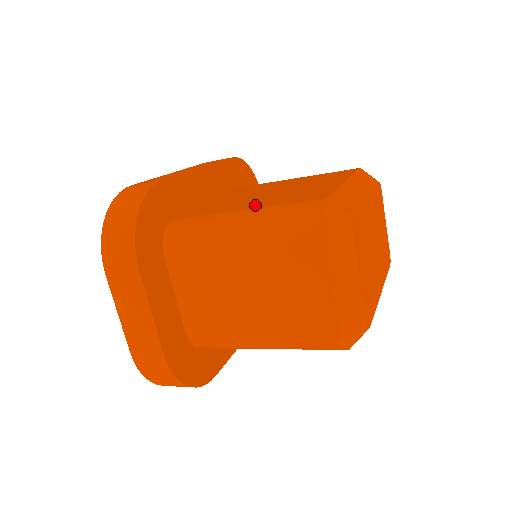
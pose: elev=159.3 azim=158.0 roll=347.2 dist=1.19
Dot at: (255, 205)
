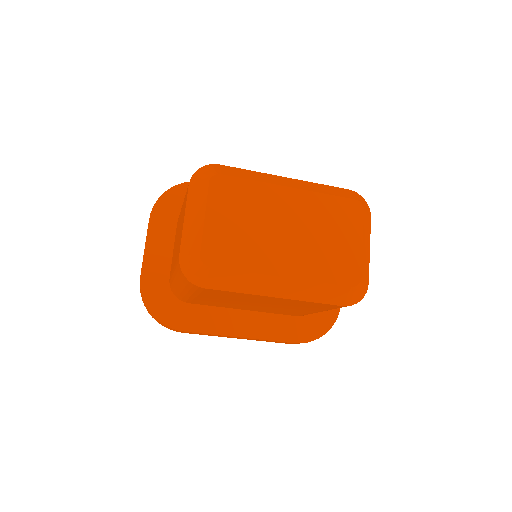
Dot at: occluded
